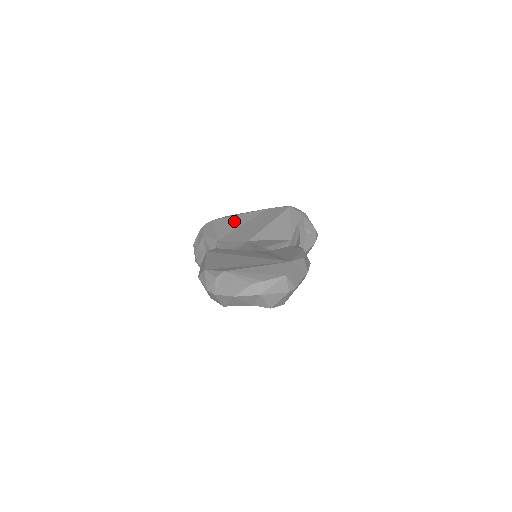
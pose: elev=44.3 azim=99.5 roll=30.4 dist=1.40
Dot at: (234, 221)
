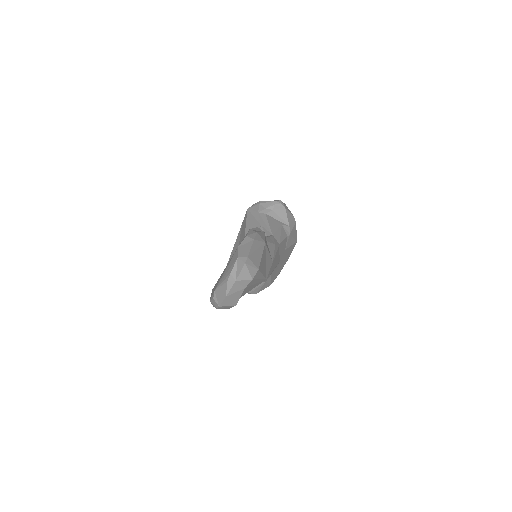
Dot at: (234, 252)
